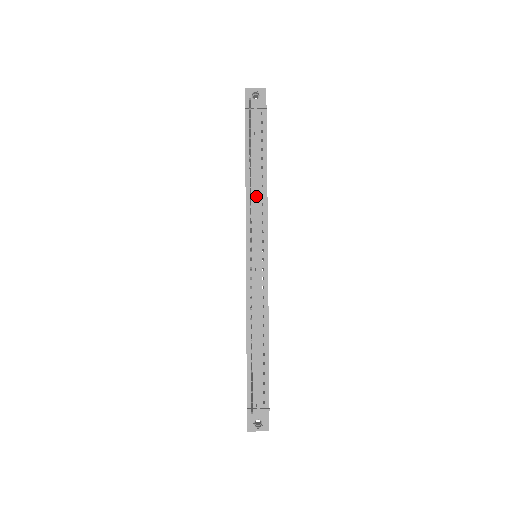
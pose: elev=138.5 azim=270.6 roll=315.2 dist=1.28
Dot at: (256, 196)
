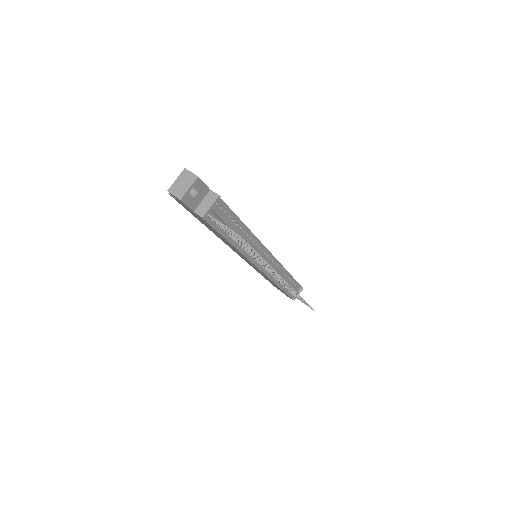
Dot at: occluded
